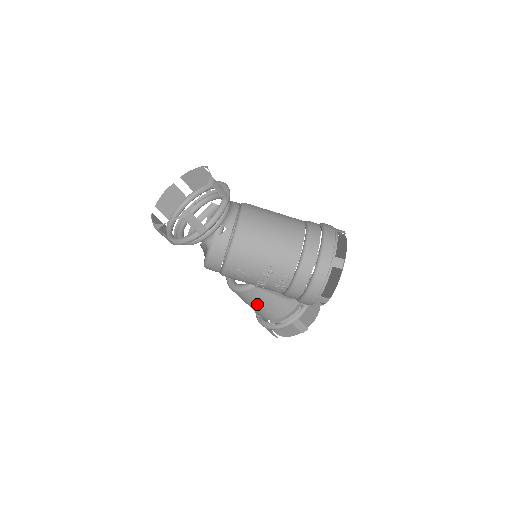
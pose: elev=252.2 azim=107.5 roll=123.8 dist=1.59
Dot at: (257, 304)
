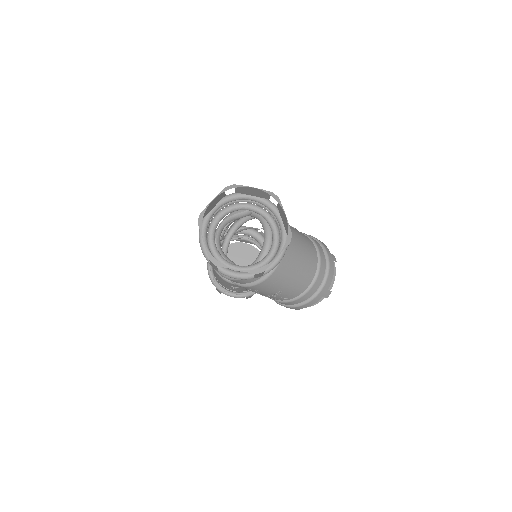
Dot at: (232, 287)
